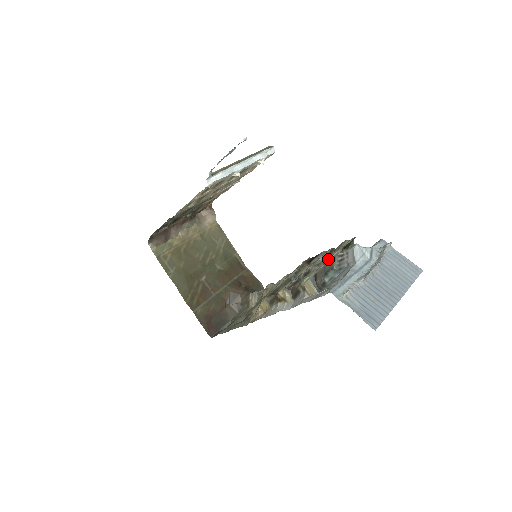
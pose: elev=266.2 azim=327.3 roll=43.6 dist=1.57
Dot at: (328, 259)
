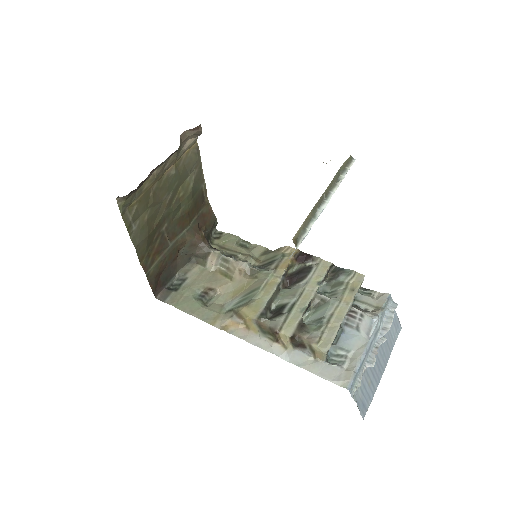
Dot at: (343, 318)
